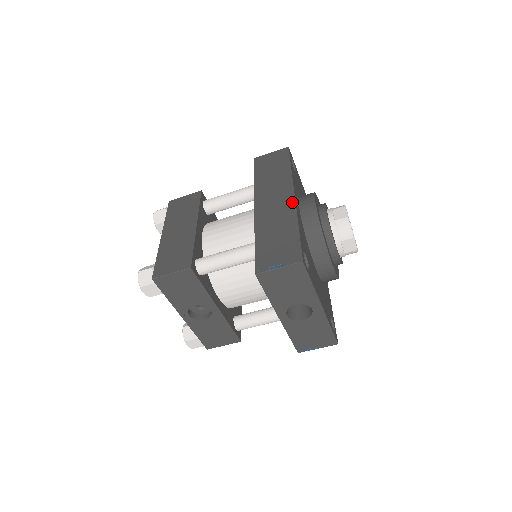
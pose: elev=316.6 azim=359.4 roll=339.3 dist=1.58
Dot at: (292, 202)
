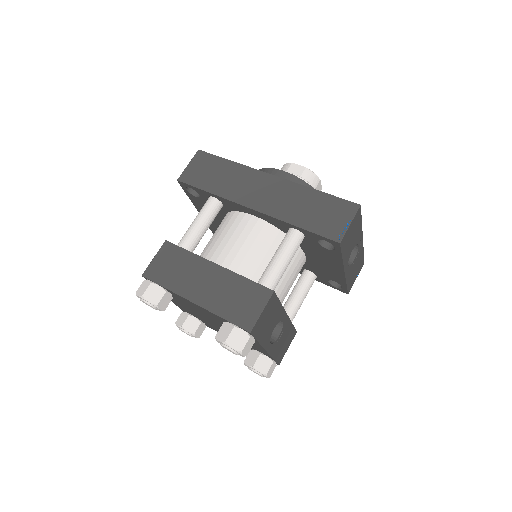
Dot at: (280, 180)
